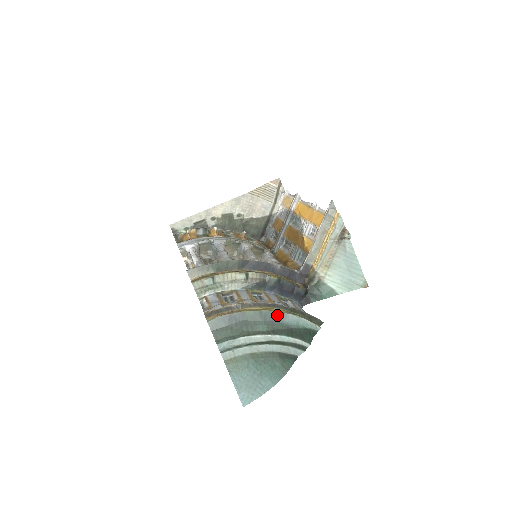
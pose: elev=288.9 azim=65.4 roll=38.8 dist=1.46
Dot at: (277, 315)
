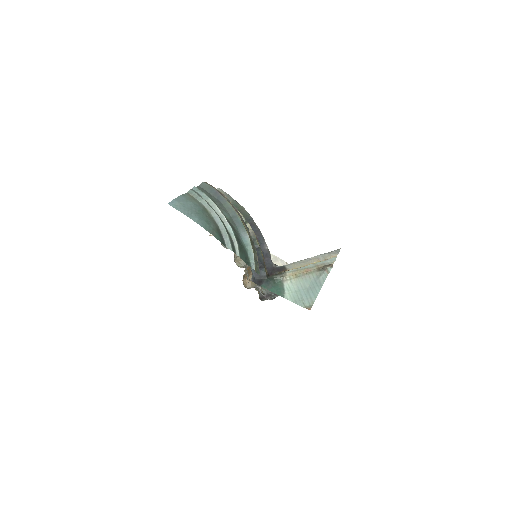
Dot at: (241, 225)
